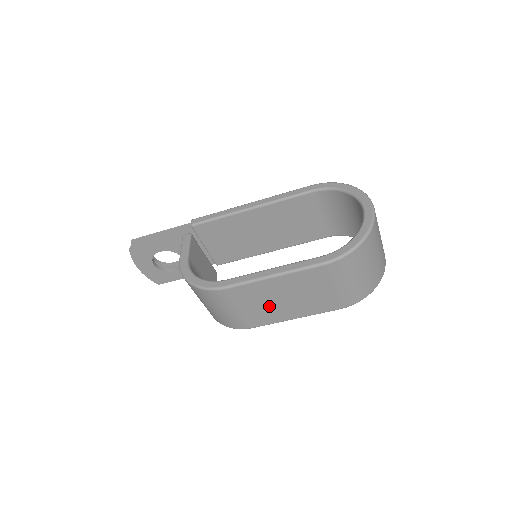
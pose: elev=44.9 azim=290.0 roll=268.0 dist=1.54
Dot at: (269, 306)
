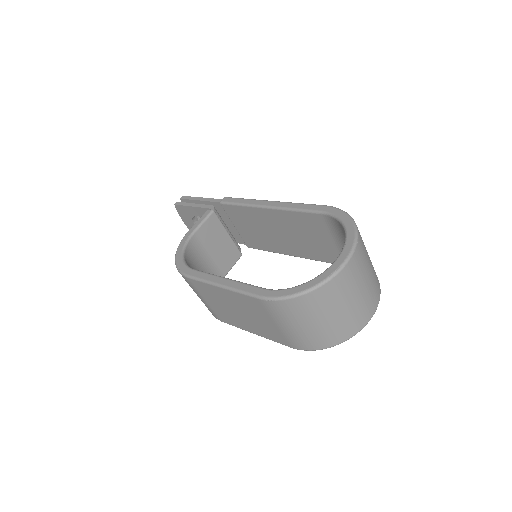
Dot at: (228, 311)
